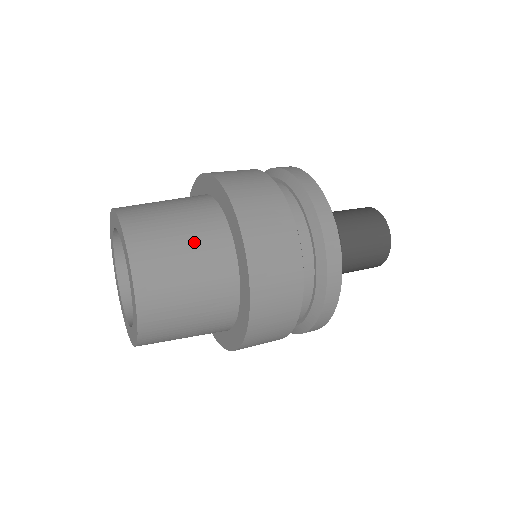
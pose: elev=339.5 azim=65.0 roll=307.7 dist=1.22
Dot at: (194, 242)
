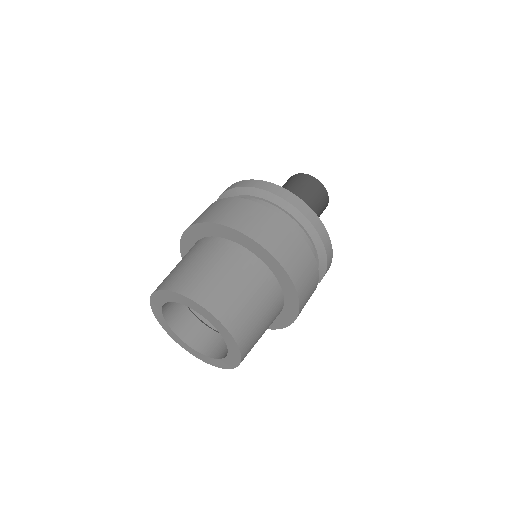
Dot at: (267, 314)
